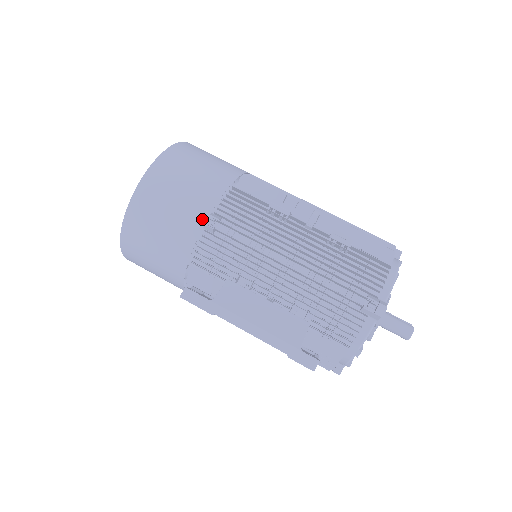
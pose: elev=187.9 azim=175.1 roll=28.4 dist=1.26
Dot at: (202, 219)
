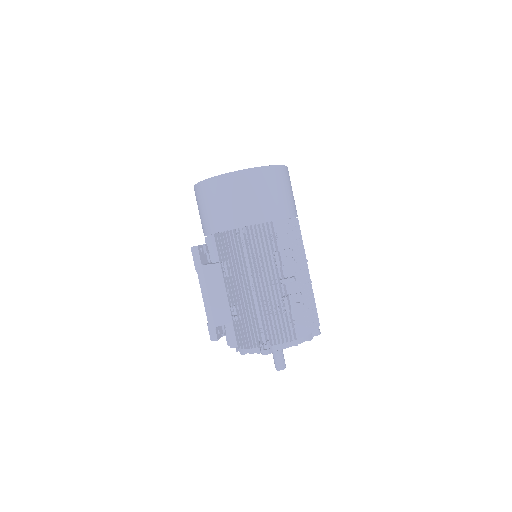
Dot at: (237, 225)
